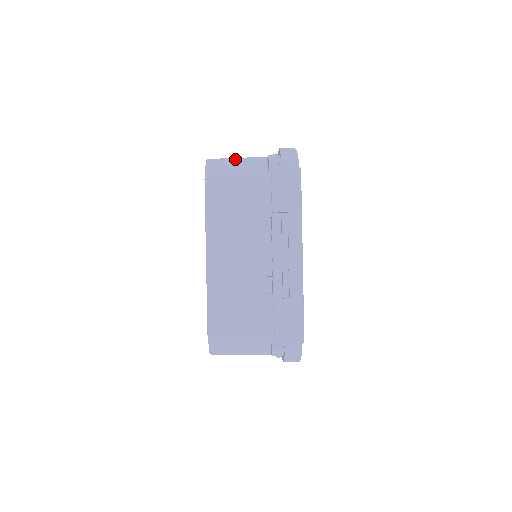
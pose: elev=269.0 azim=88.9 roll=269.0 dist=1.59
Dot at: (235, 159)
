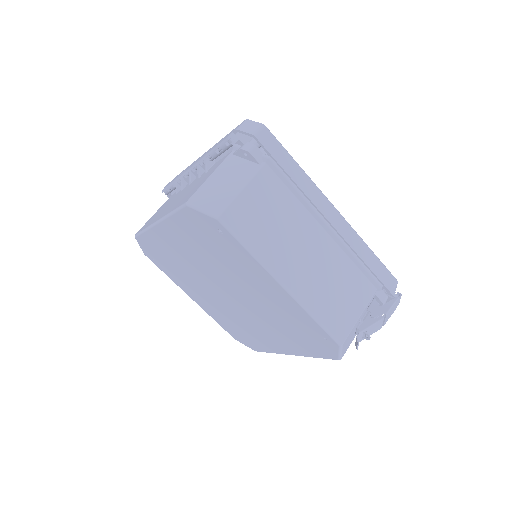
Dot at: occluded
